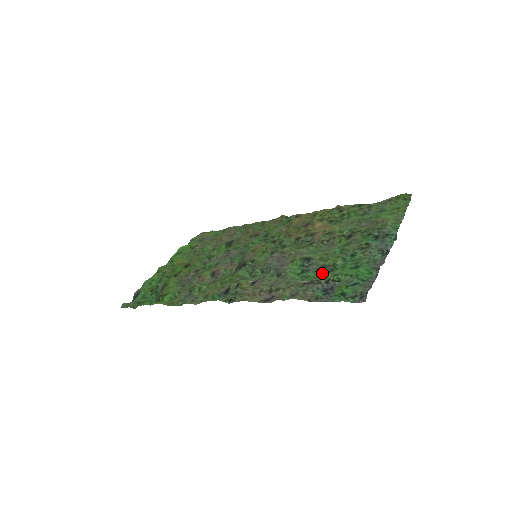
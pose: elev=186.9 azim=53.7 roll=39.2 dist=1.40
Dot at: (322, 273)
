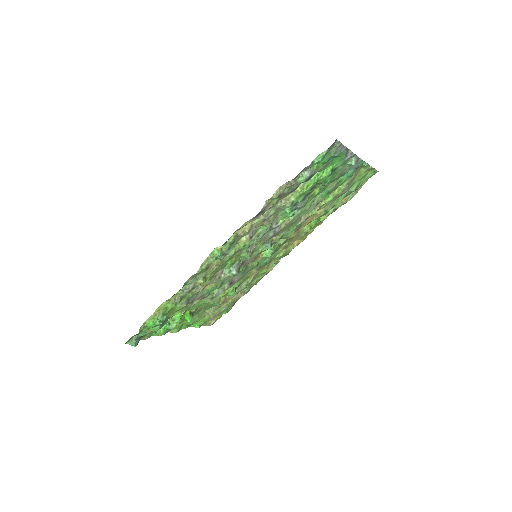
Dot at: (307, 191)
